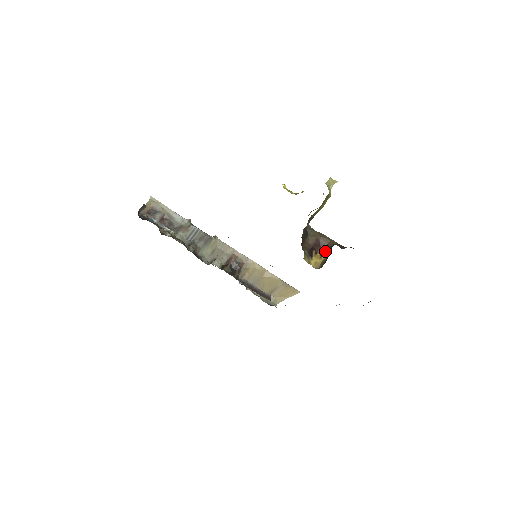
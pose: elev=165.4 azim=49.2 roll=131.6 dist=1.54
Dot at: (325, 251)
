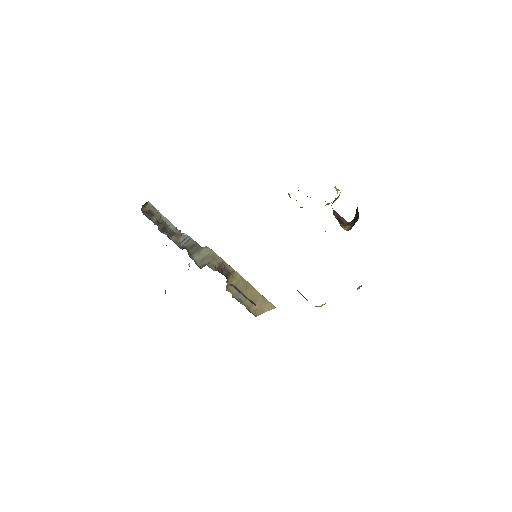
Dot at: (345, 225)
